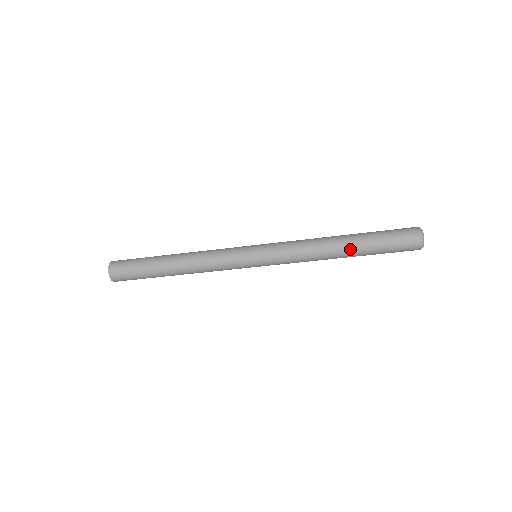
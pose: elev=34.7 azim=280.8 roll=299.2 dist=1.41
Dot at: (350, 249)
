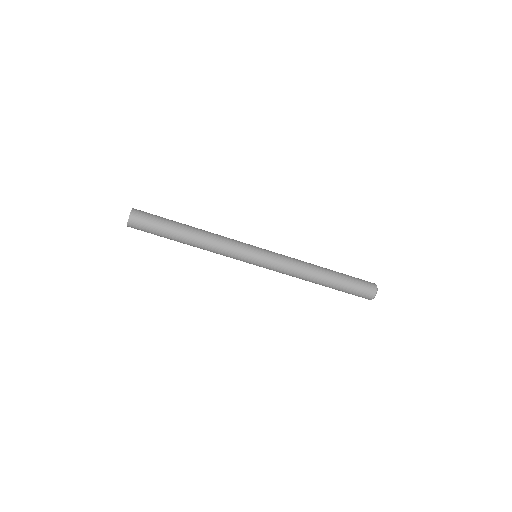
Dot at: (329, 274)
